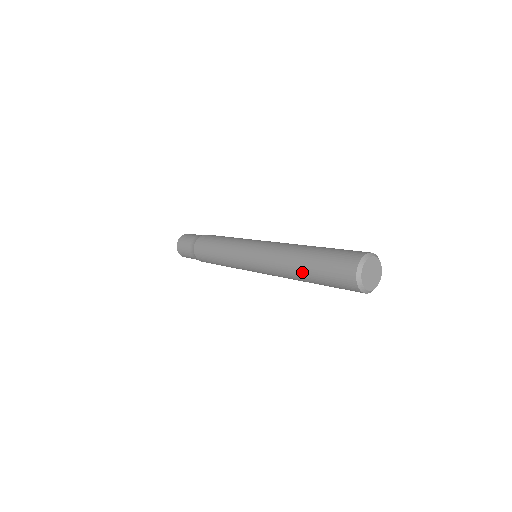
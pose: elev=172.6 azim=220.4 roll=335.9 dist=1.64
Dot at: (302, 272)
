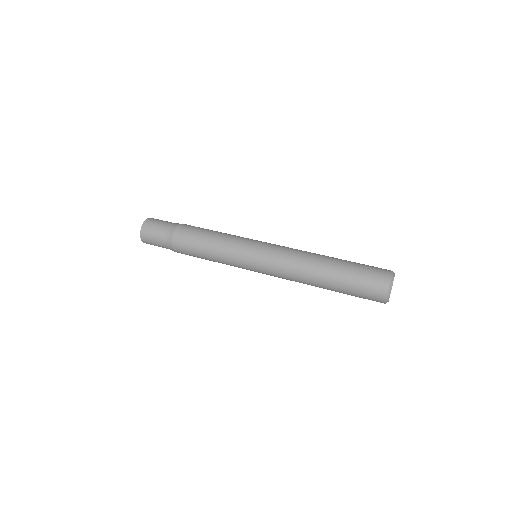
Dot at: occluded
